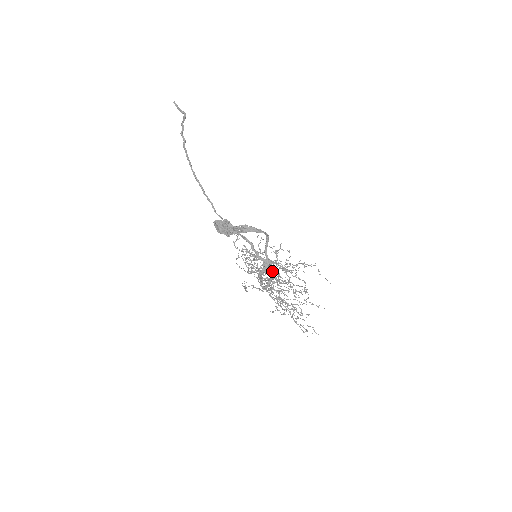
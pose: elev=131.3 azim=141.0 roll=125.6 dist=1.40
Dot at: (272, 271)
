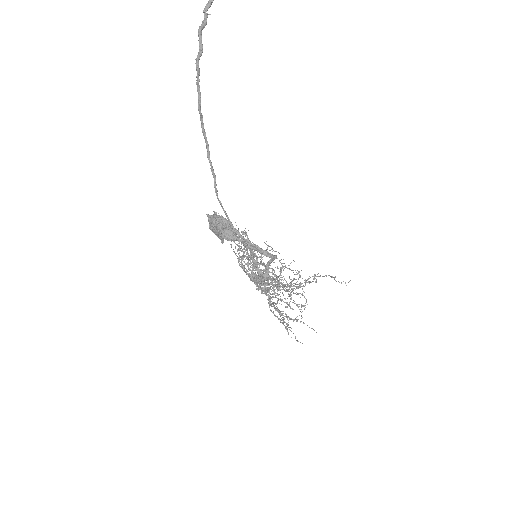
Dot at: occluded
